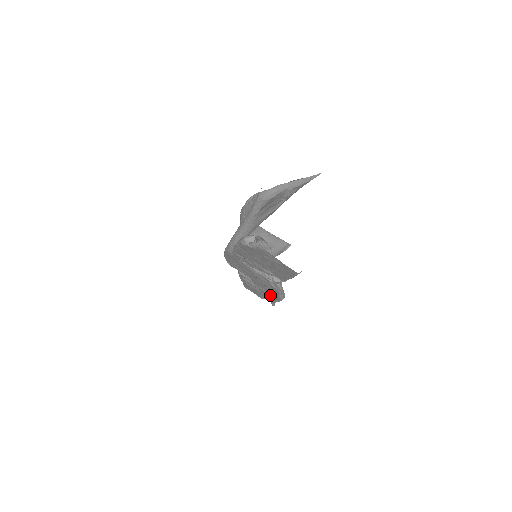
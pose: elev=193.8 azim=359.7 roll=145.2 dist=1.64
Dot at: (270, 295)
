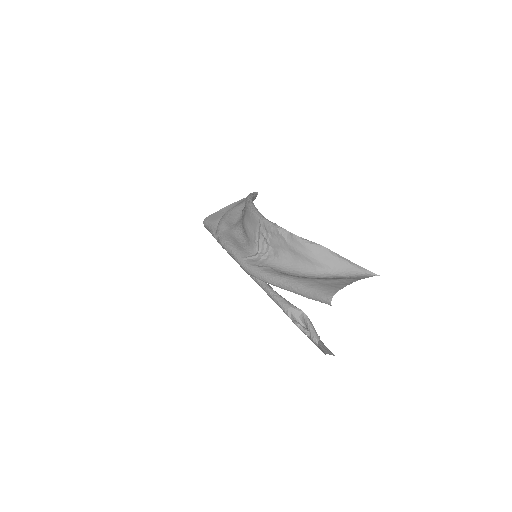
Dot at: occluded
